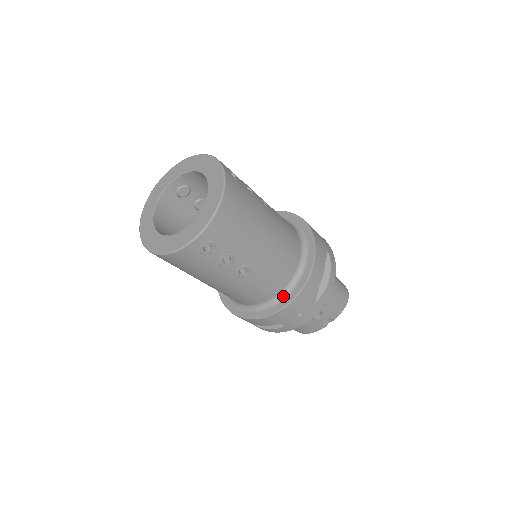
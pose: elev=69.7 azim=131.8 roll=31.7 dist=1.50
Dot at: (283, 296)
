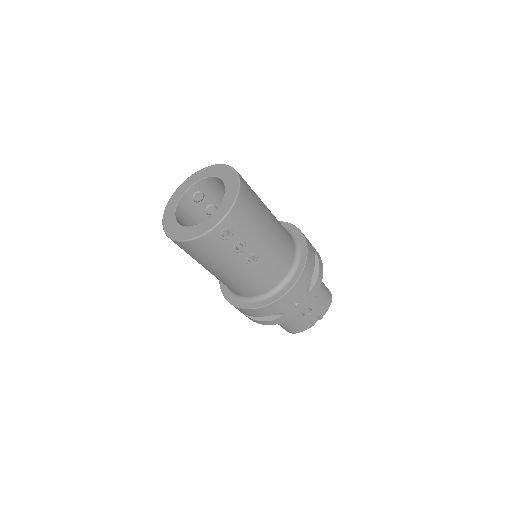
Dot at: (282, 286)
